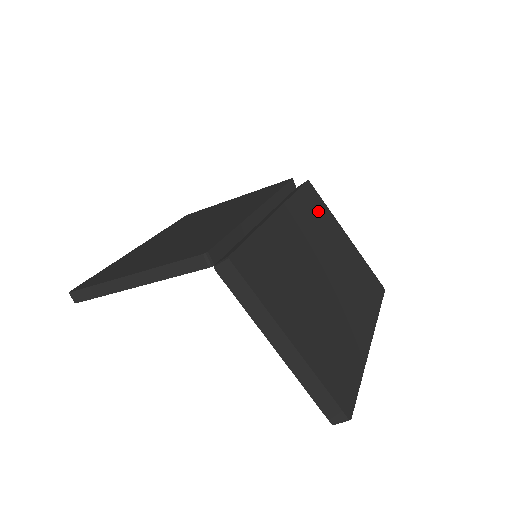
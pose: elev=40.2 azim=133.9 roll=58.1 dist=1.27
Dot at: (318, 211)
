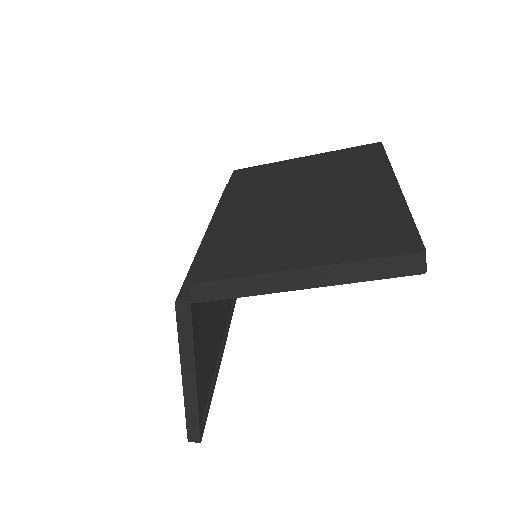
Dot at: (259, 175)
